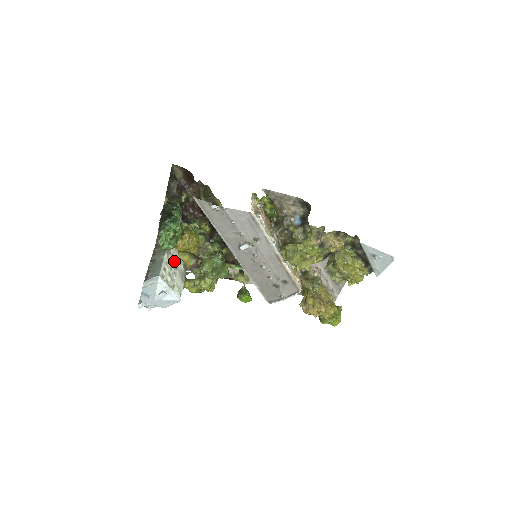
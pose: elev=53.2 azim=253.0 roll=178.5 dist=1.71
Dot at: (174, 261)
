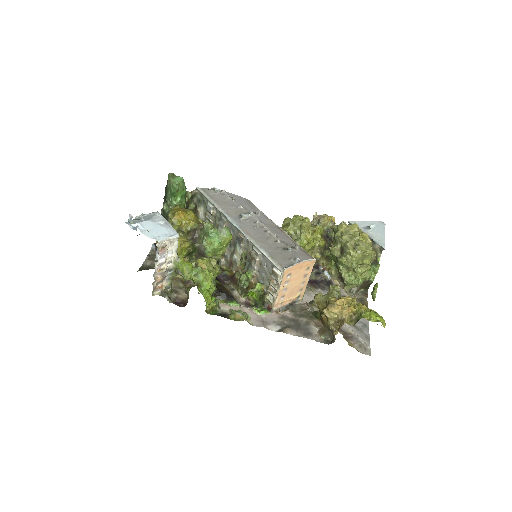
Dot at: occluded
